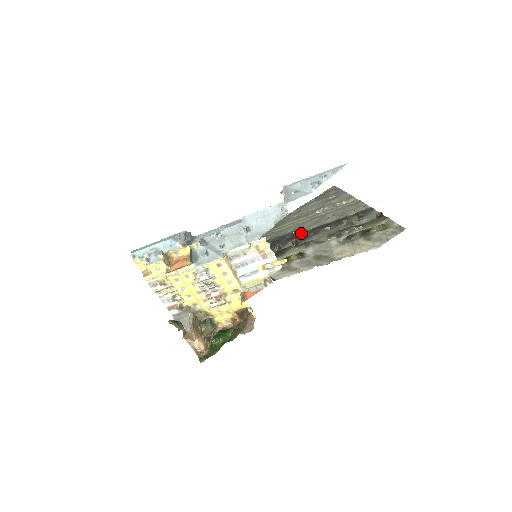
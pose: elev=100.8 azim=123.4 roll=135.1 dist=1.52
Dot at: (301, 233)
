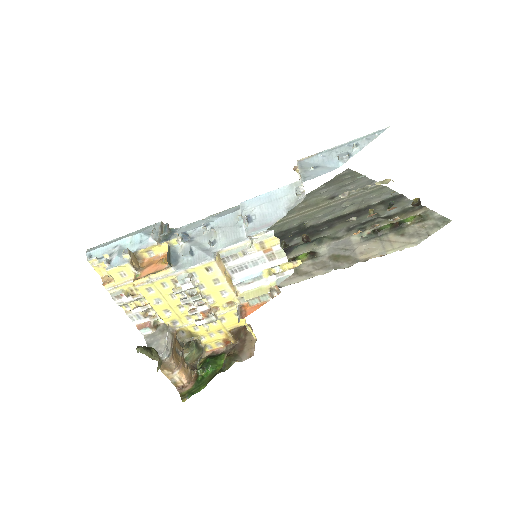
Dot at: (311, 227)
